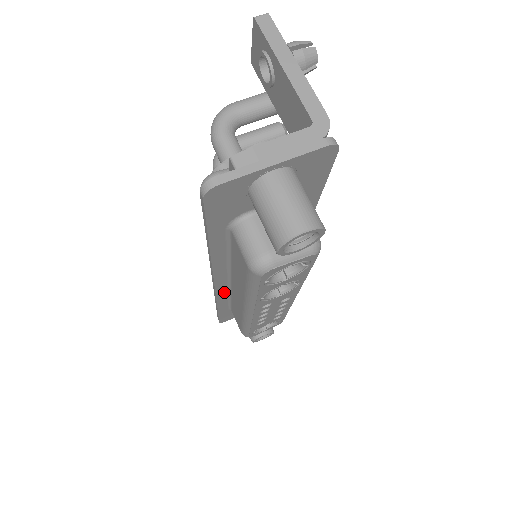
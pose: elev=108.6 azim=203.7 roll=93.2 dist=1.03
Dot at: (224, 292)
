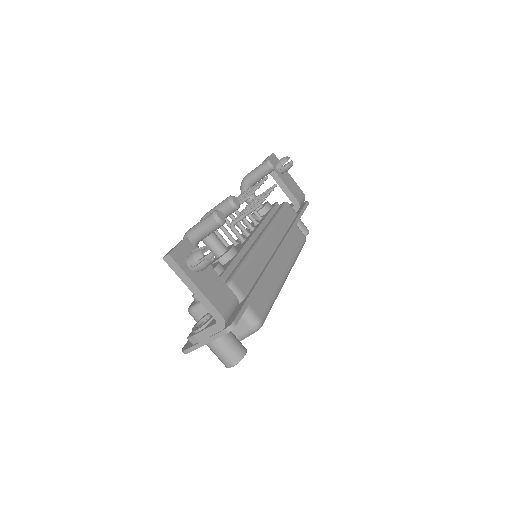
Dot at: occluded
